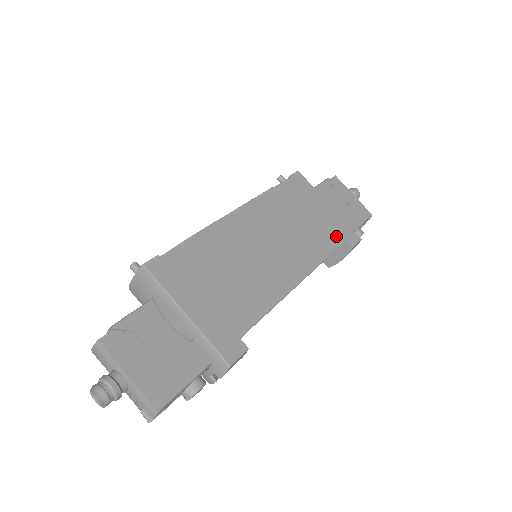
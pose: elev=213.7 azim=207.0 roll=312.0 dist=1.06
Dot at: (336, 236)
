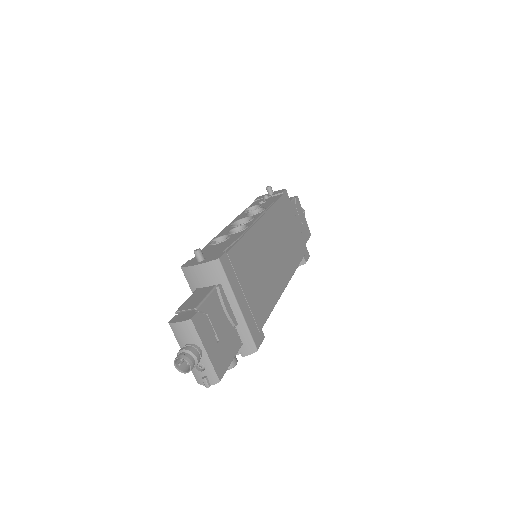
Dot at: (300, 252)
